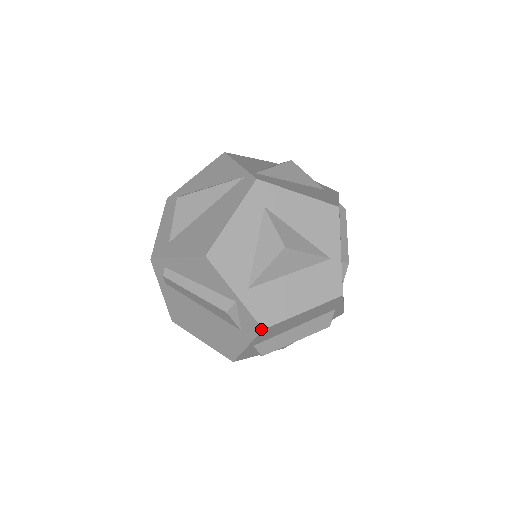
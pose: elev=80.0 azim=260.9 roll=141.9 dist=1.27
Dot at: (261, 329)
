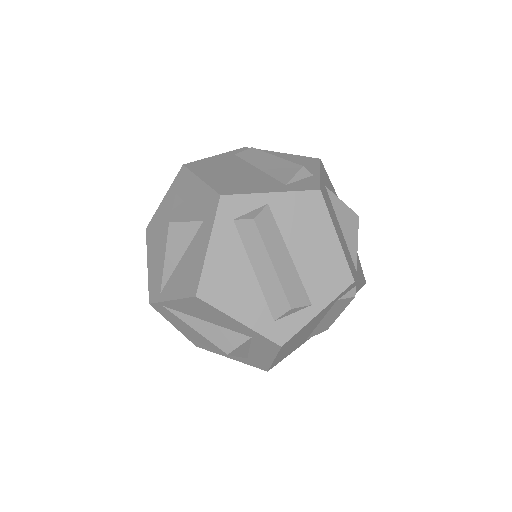
Dot at: (318, 189)
